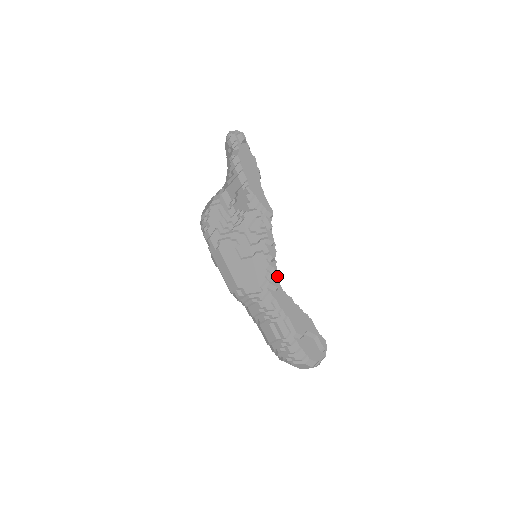
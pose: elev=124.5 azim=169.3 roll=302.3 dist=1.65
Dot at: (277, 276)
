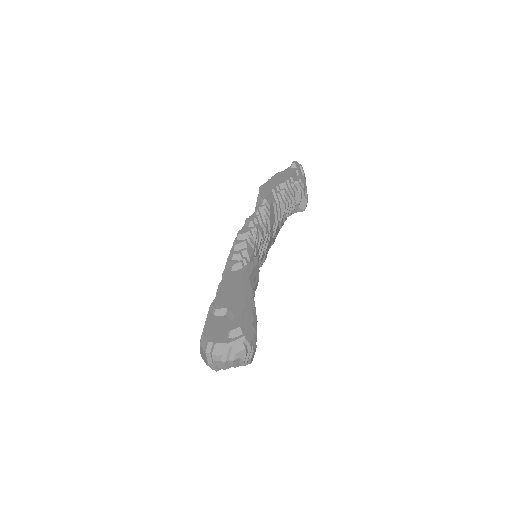
Dot at: (238, 253)
